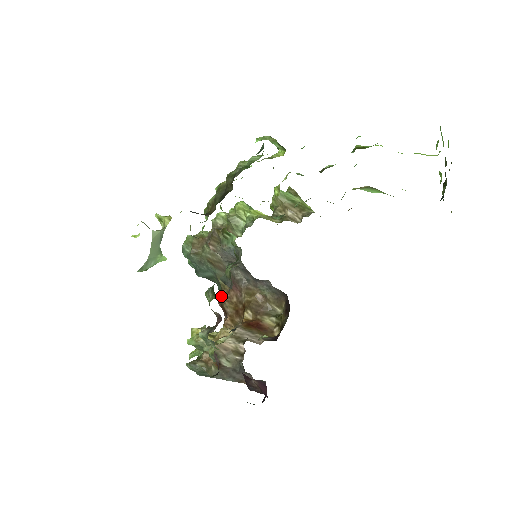
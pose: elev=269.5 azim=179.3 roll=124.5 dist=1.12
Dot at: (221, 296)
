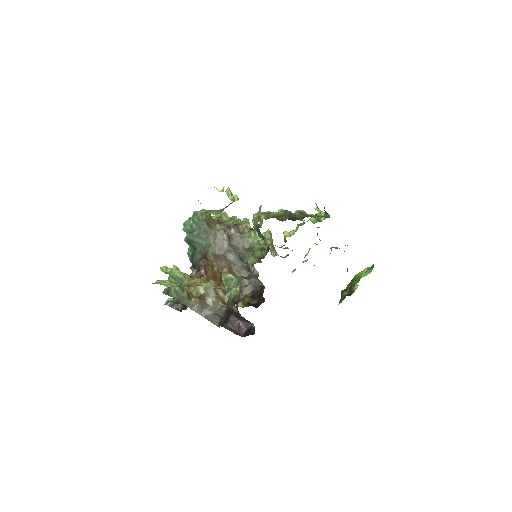
Dot at: (207, 260)
